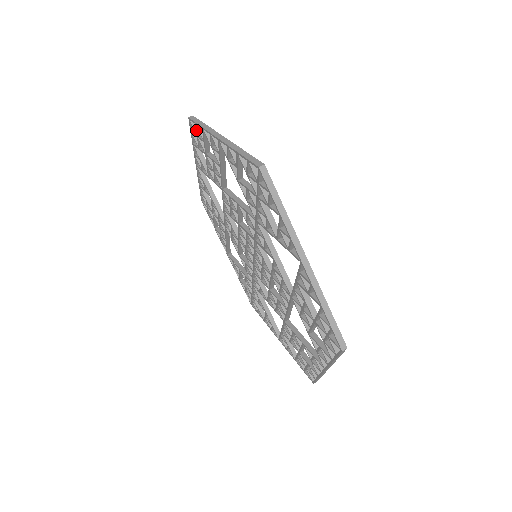
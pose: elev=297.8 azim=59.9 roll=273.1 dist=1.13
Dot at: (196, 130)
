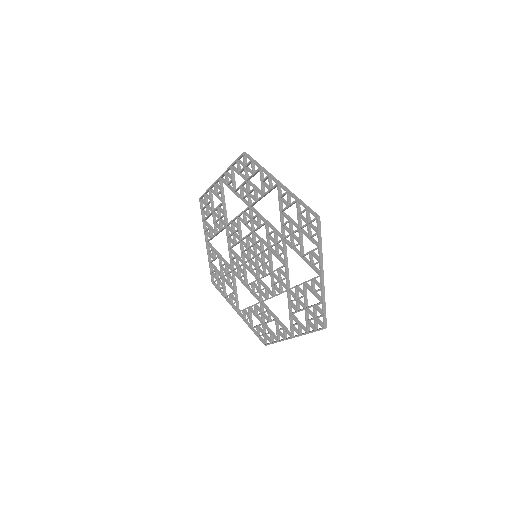
Dot at: (247, 164)
